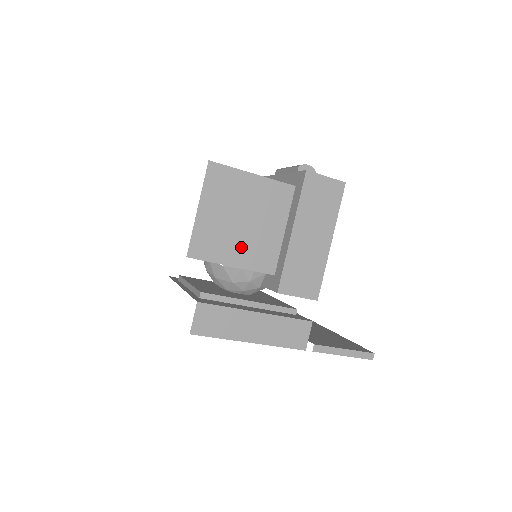
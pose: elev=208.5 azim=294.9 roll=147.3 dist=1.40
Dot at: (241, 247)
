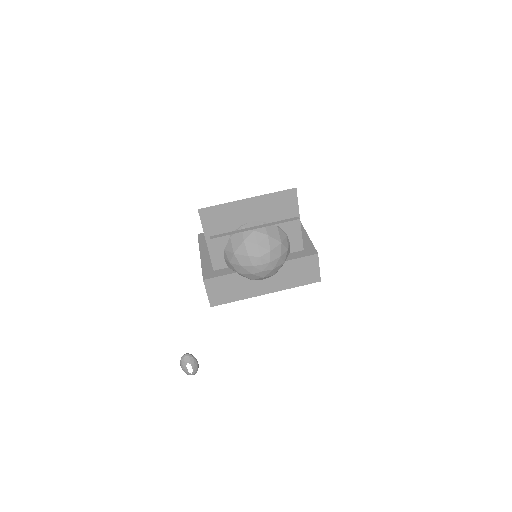
Dot at: occluded
